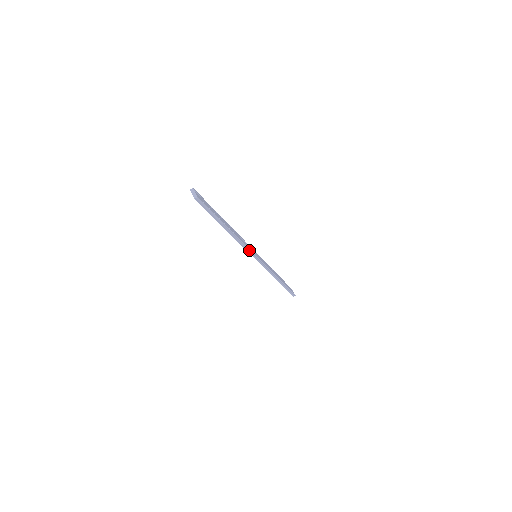
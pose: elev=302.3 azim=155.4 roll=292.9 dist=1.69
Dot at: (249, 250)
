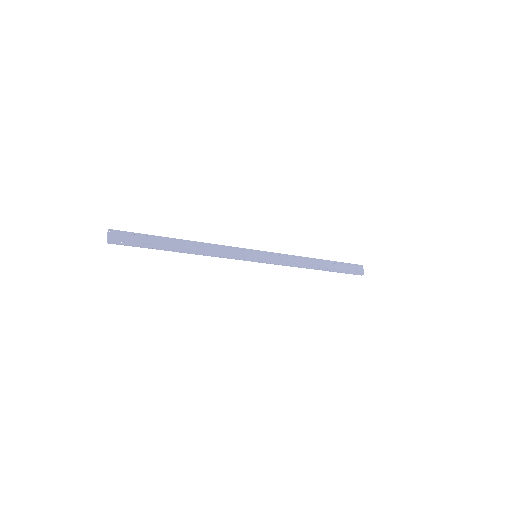
Dot at: (231, 258)
